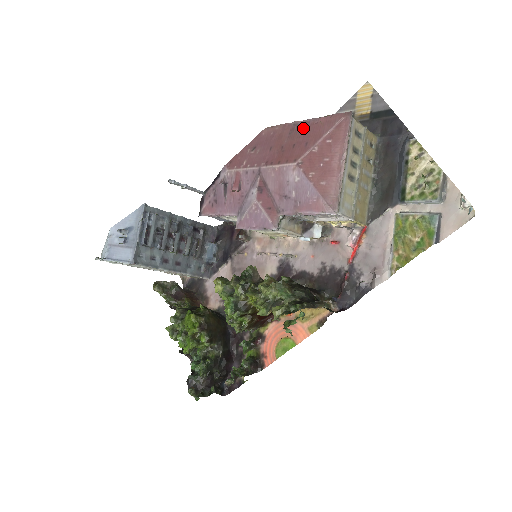
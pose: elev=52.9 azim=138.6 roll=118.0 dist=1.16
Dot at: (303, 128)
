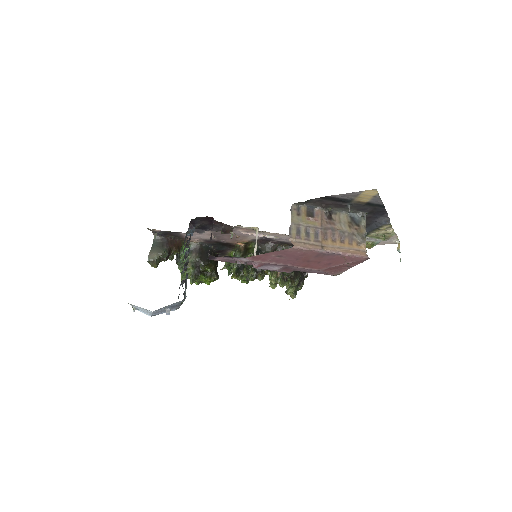
Dot at: (329, 257)
